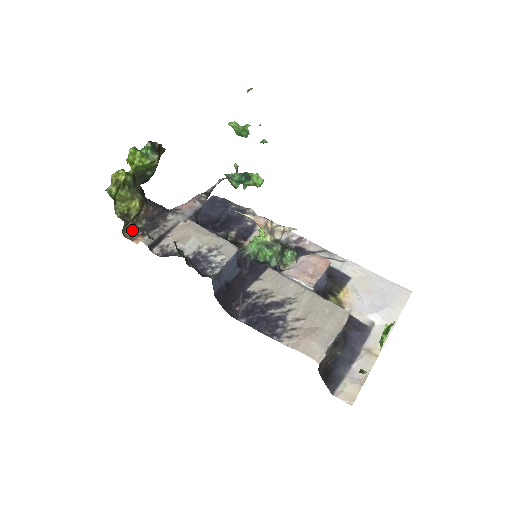
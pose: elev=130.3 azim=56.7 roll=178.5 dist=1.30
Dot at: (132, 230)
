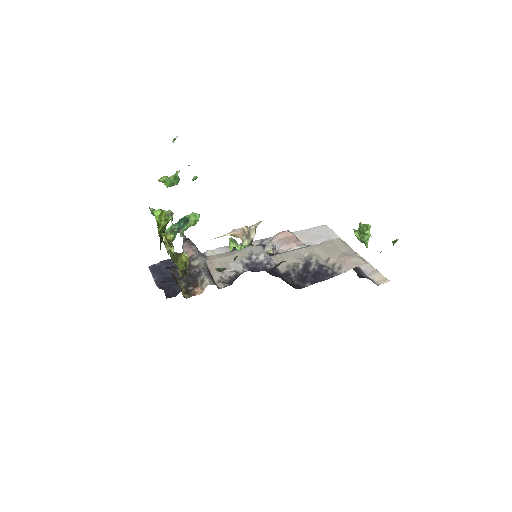
Dot at: (183, 290)
